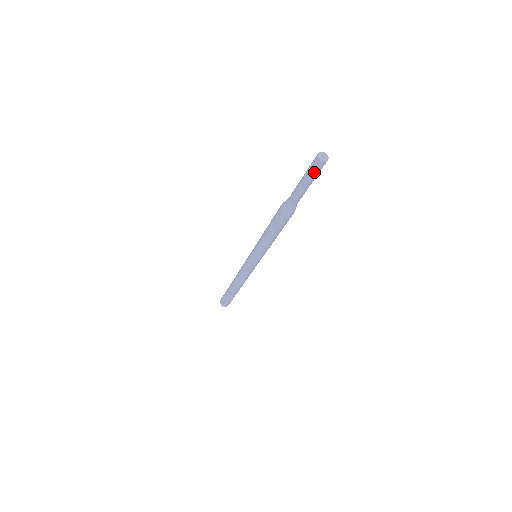
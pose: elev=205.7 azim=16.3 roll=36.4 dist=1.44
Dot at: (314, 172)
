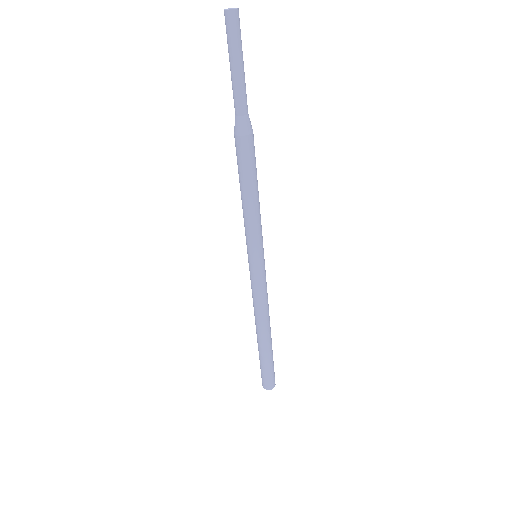
Dot at: (229, 37)
